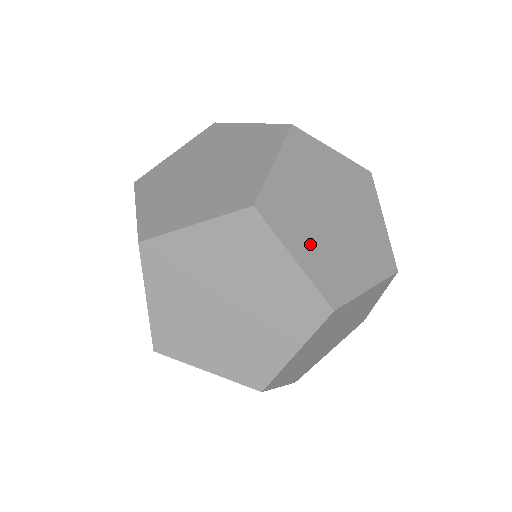
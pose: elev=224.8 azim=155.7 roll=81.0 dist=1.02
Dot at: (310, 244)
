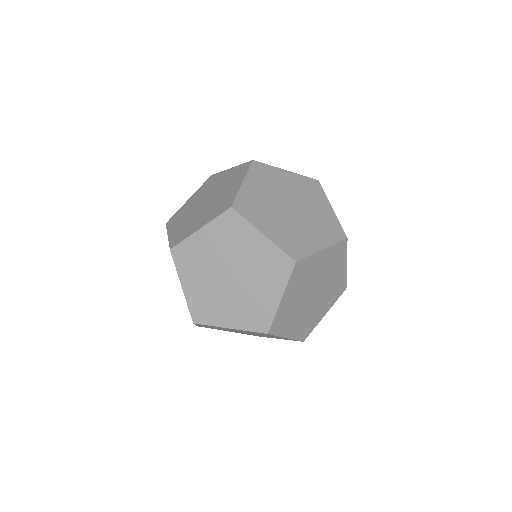
Dot at: occluded
